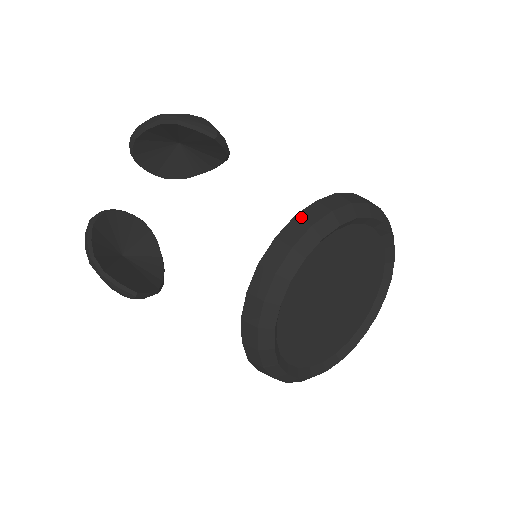
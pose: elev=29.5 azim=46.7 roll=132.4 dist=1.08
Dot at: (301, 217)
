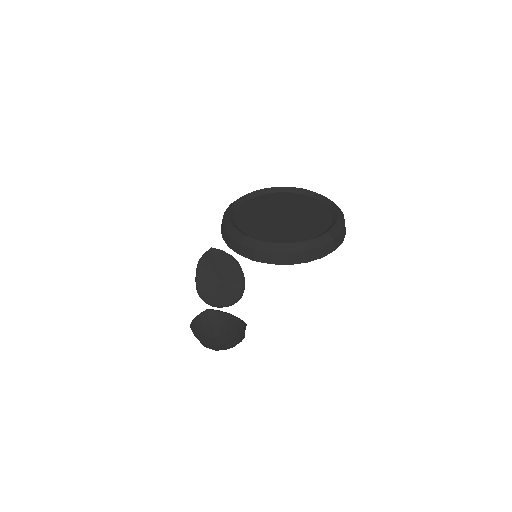
Dot at: occluded
